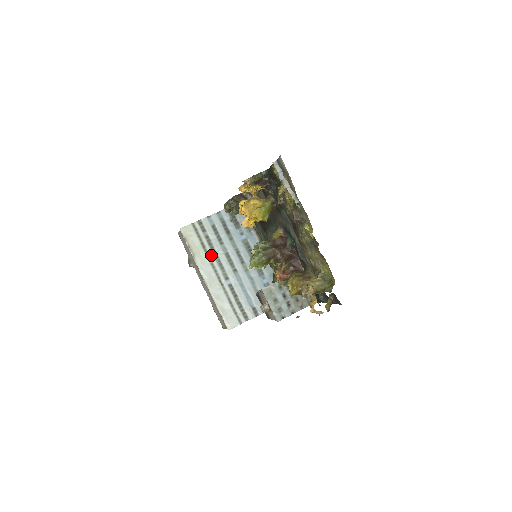
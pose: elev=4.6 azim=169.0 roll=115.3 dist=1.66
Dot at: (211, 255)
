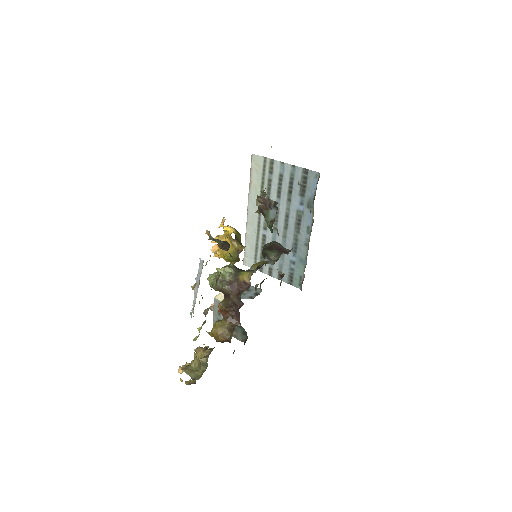
Dot at: occluded
